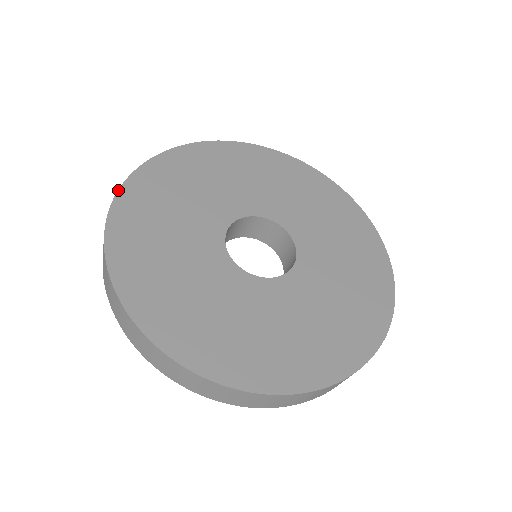
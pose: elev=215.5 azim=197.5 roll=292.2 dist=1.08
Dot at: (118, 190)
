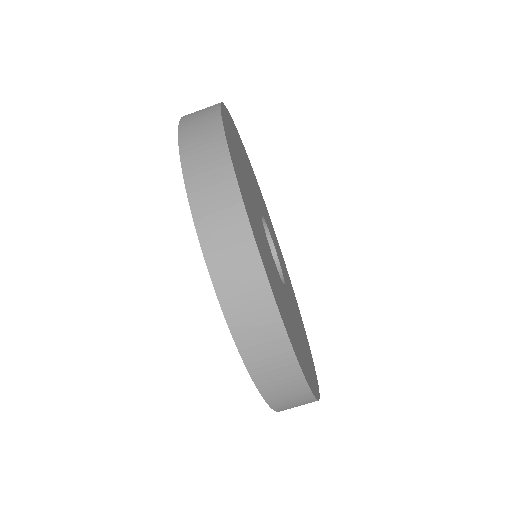
Dot at: (227, 143)
